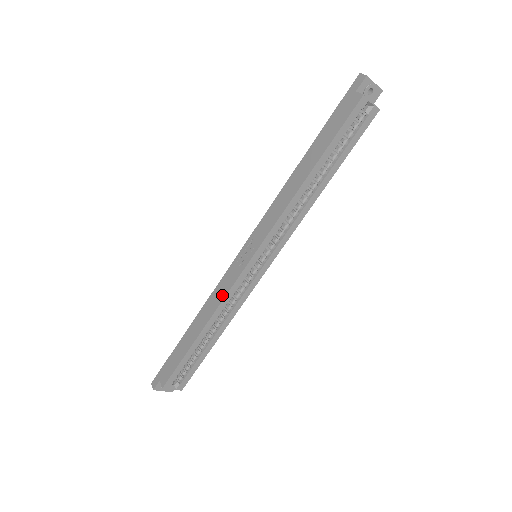
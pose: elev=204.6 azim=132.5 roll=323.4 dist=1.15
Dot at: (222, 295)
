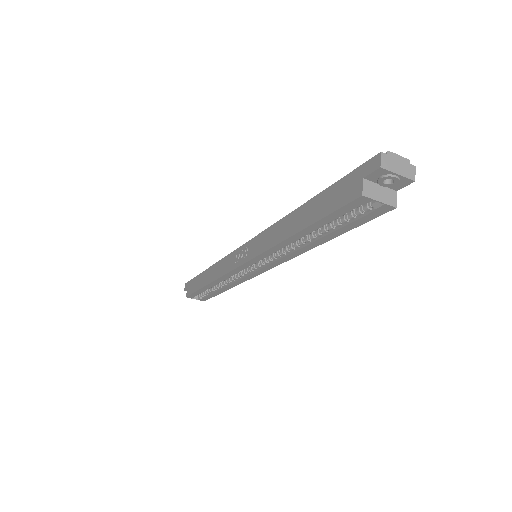
Dot at: (222, 272)
